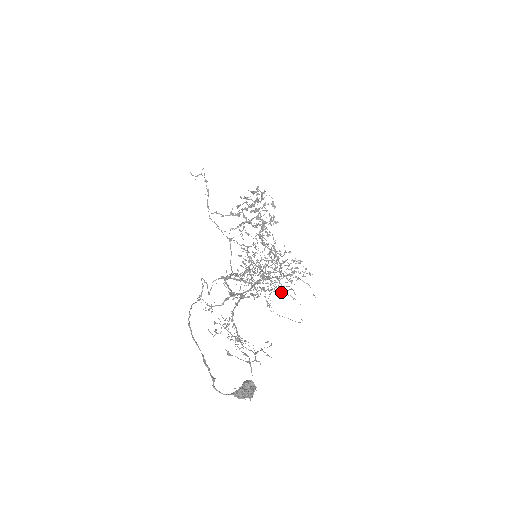
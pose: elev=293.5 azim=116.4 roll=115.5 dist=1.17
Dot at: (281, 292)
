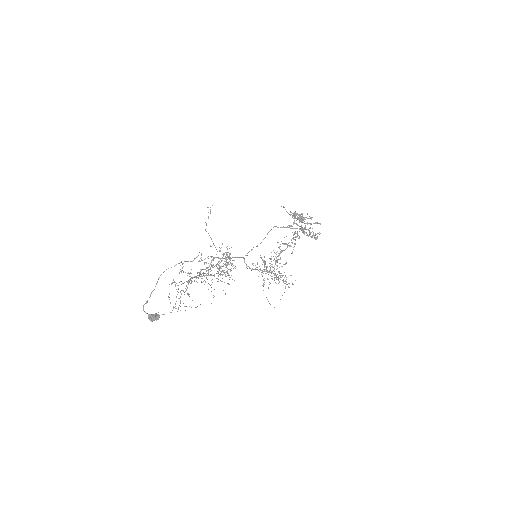
Dot at: (214, 289)
